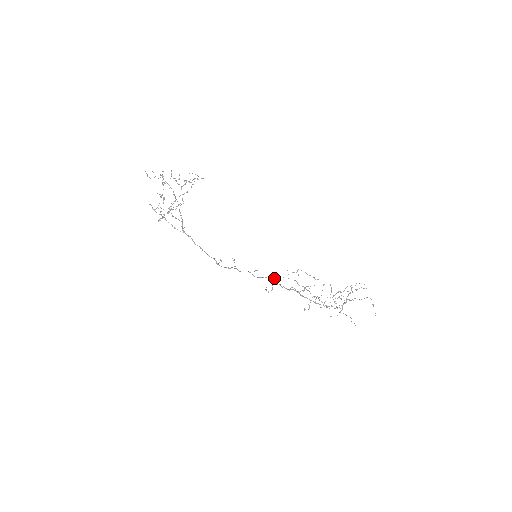
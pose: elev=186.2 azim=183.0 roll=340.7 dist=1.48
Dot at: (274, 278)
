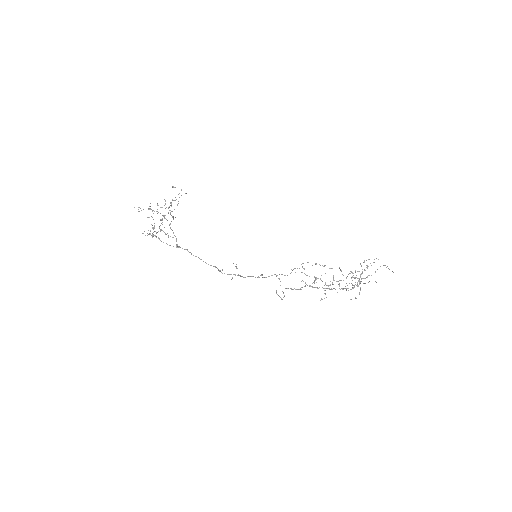
Dot at: occluded
